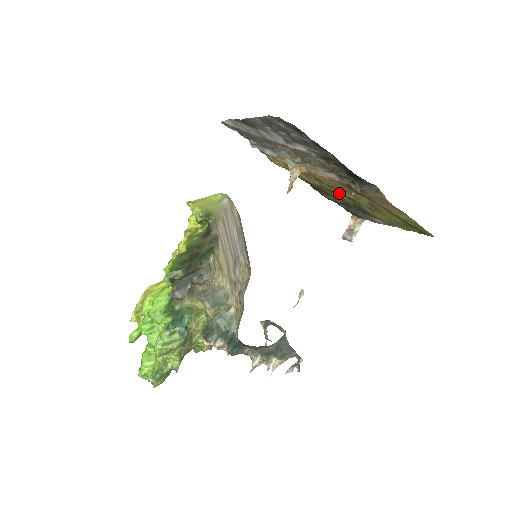
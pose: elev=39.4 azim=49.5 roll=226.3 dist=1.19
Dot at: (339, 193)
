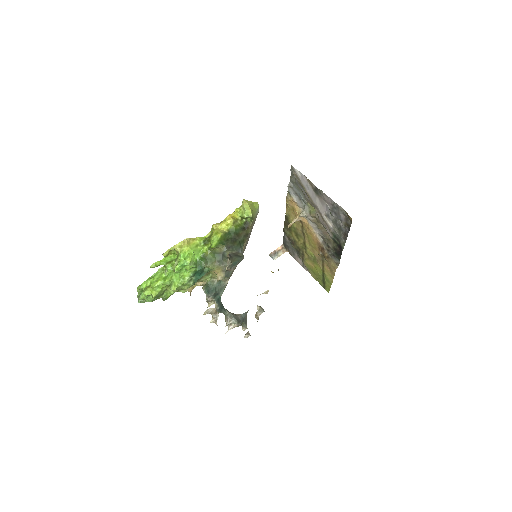
Dot at: (302, 239)
